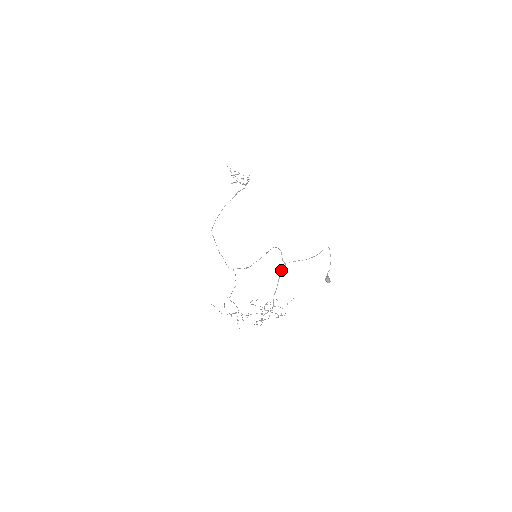
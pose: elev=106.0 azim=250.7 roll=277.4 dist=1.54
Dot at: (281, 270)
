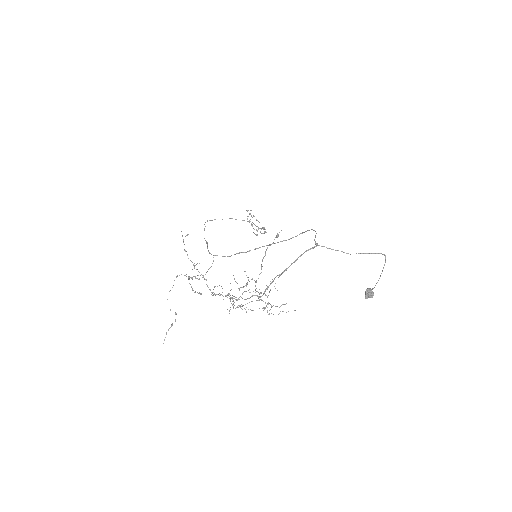
Dot at: (306, 250)
